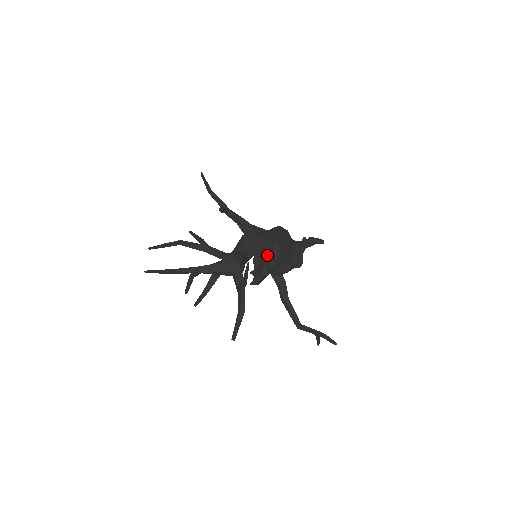
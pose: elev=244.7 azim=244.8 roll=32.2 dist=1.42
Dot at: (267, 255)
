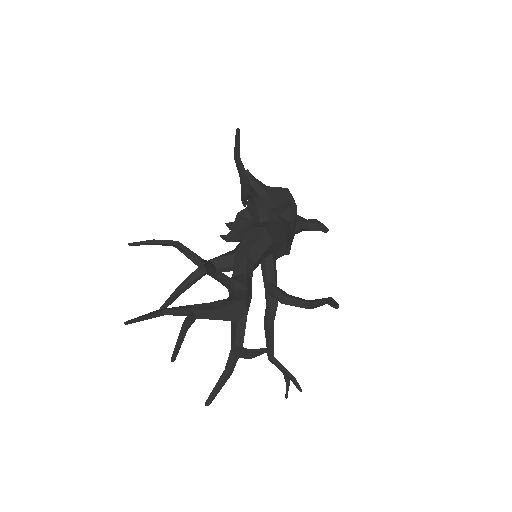
Dot at: (270, 260)
